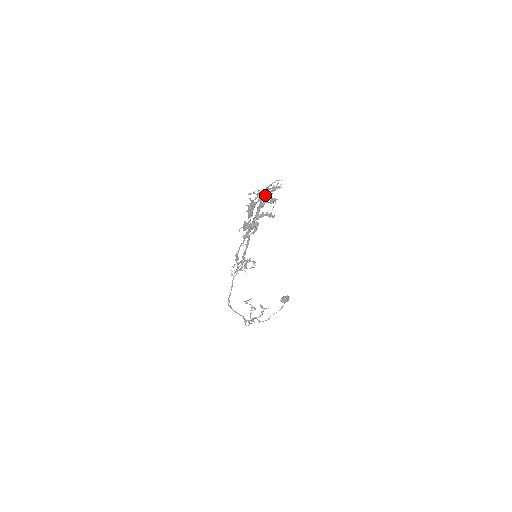
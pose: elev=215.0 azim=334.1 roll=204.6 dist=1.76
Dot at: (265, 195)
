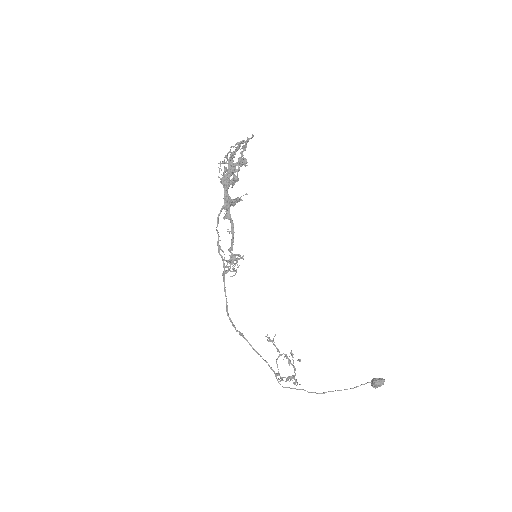
Dot at: (233, 155)
